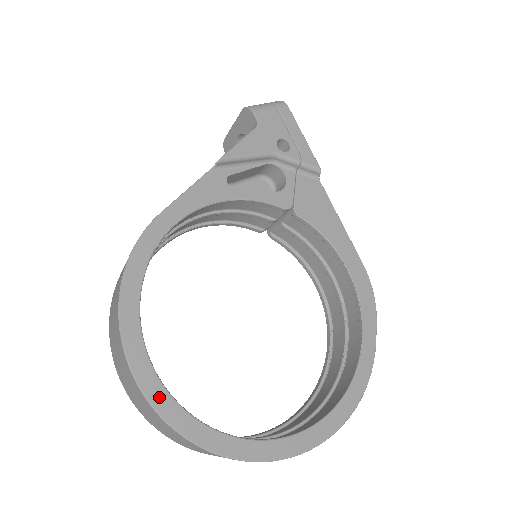
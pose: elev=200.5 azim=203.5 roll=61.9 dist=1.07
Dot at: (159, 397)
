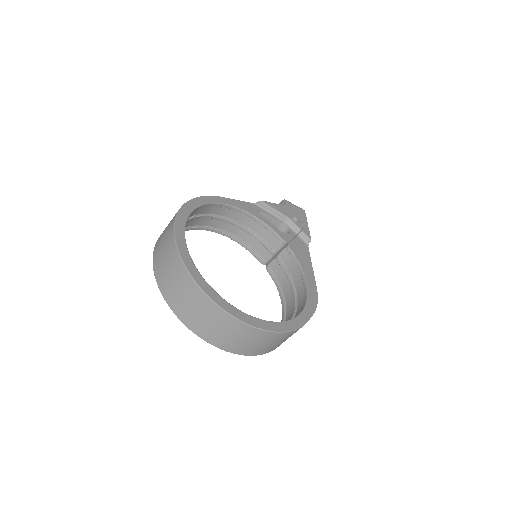
Dot at: (181, 240)
